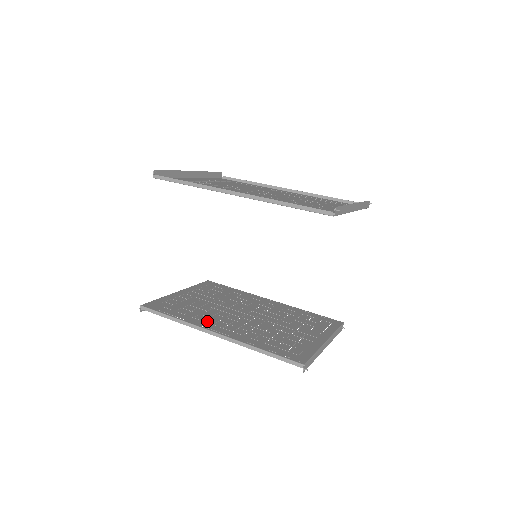
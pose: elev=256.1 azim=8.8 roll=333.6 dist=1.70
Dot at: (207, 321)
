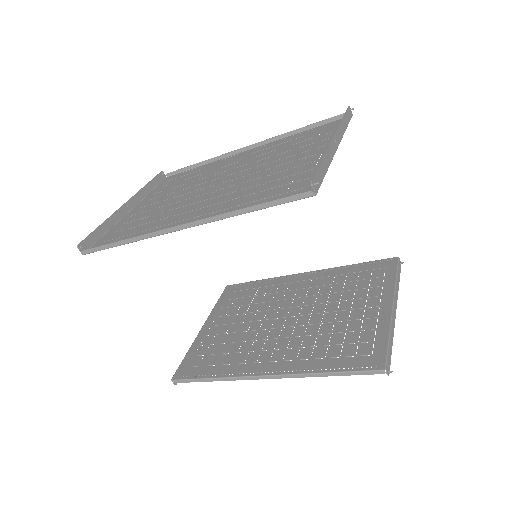
Dot at: (248, 360)
